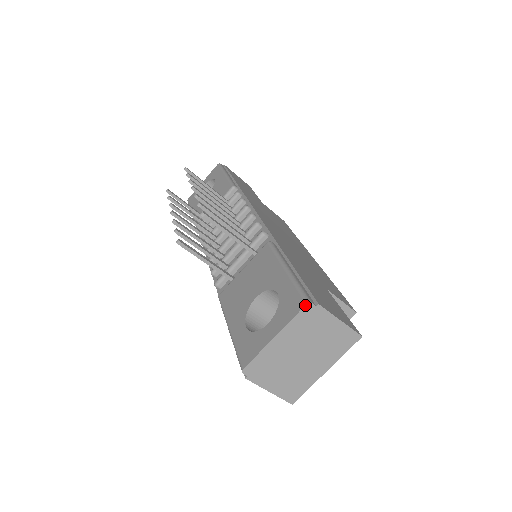
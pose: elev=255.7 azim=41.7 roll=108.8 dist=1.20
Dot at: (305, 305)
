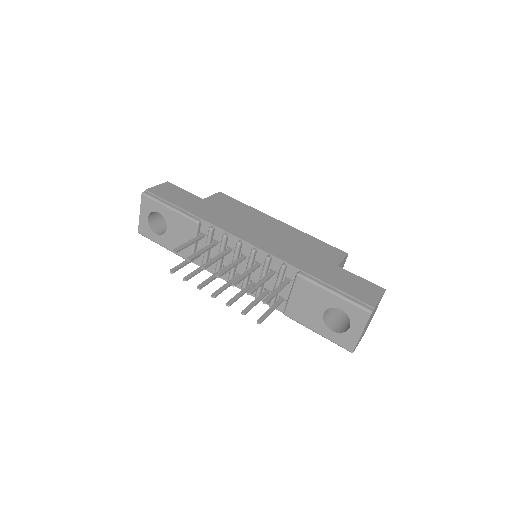
Dot at: occluded
